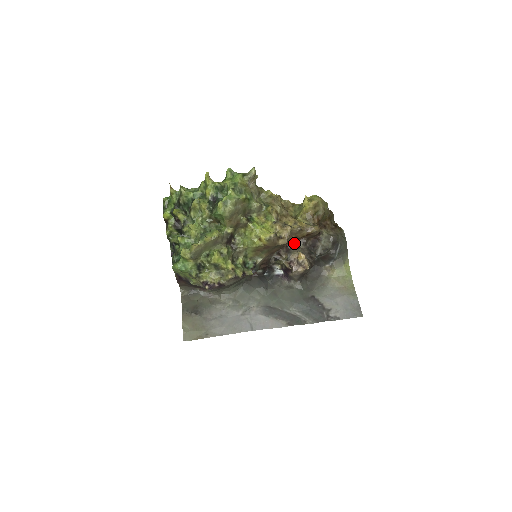
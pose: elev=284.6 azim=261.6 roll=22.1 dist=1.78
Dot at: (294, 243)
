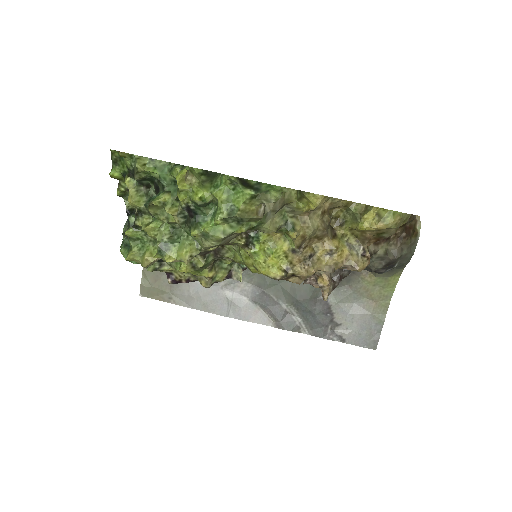
Dot at: occluded
